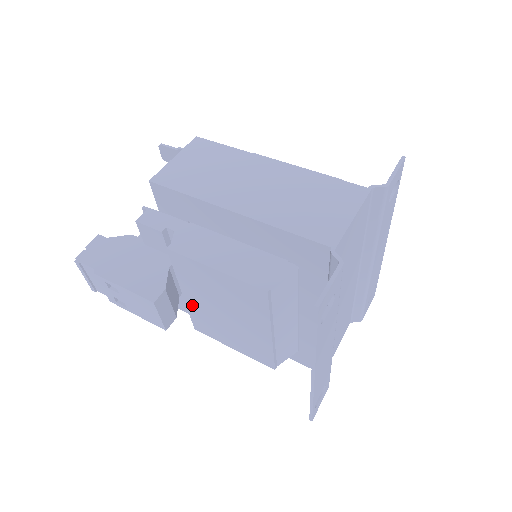
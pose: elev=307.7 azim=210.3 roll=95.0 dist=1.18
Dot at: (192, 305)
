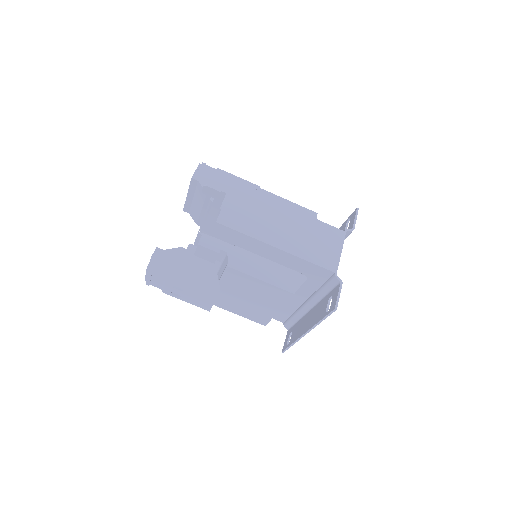
Dot at: (220, 292)
